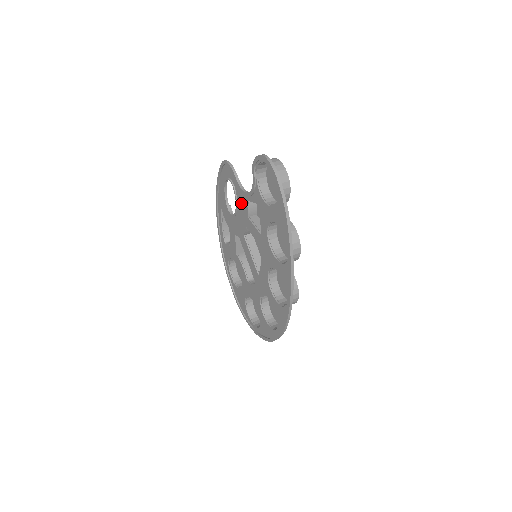
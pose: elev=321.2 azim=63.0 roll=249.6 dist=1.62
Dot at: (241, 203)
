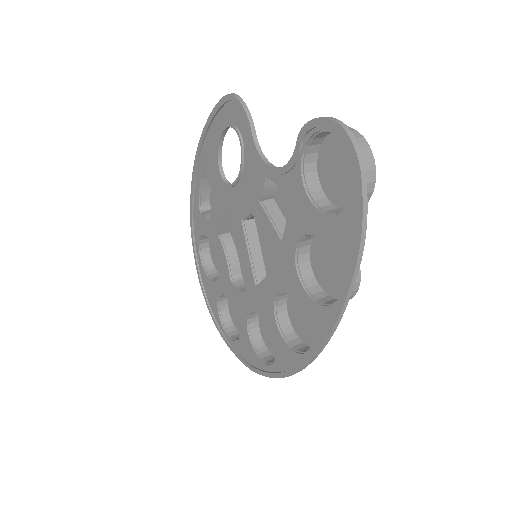
Dot at: (251, 175)
